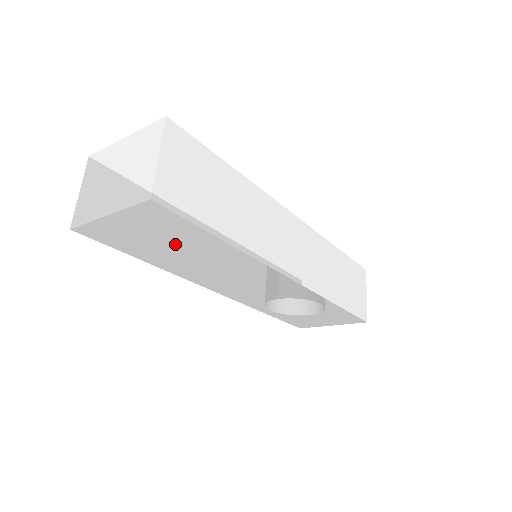
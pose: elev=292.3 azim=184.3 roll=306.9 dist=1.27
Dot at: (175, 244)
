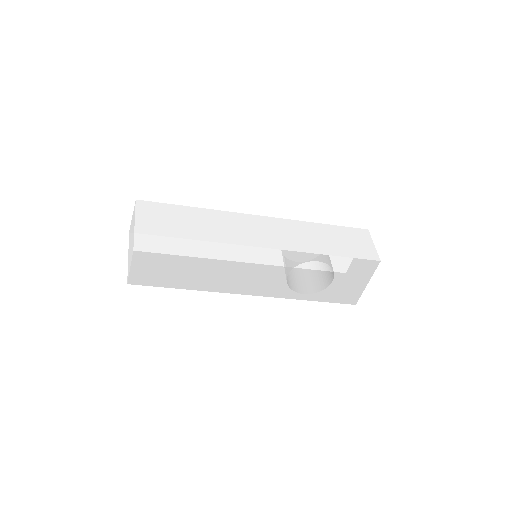
Dot at: (175, 260)
